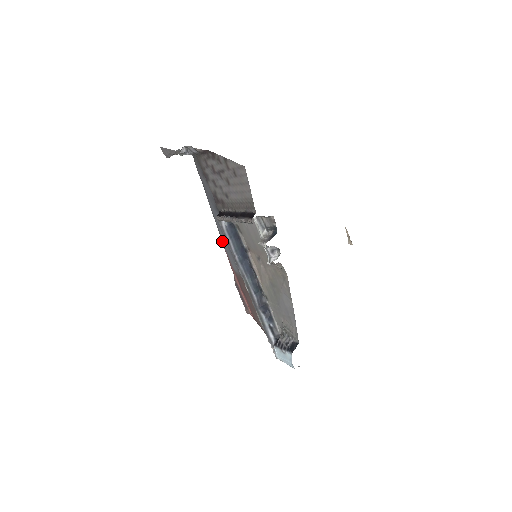
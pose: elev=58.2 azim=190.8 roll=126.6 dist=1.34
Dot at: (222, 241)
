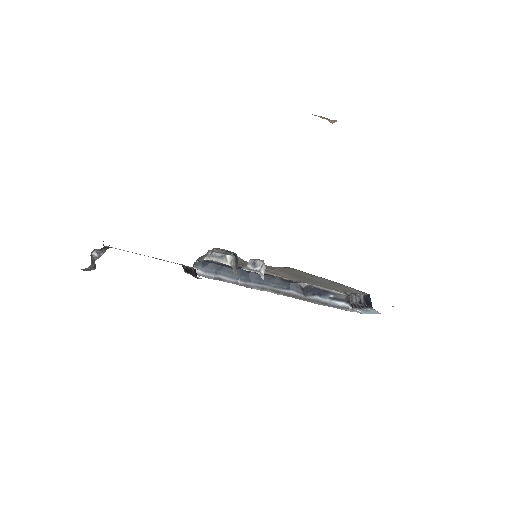
Dot at: occluded
